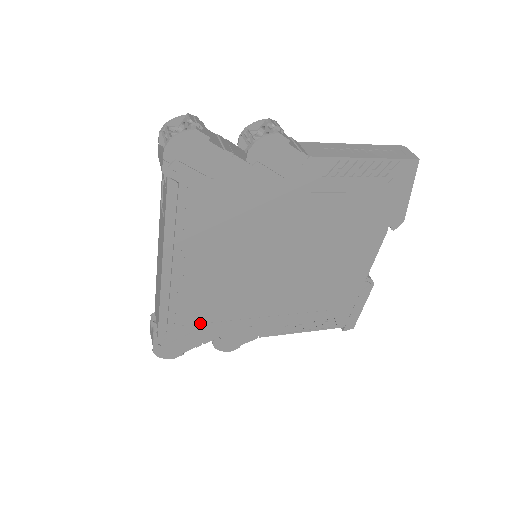
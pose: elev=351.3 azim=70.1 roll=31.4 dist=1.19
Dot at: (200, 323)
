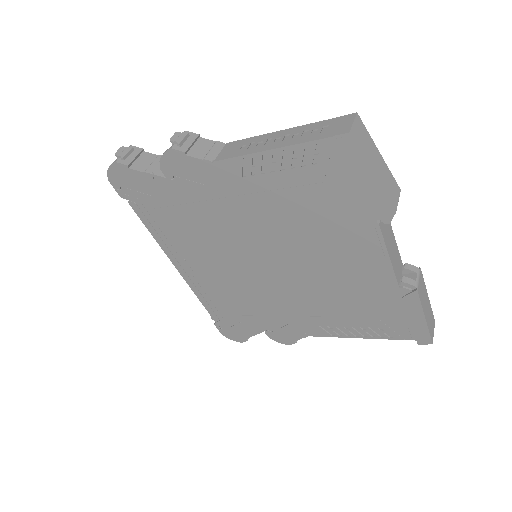
Dot at: (241, 315)
